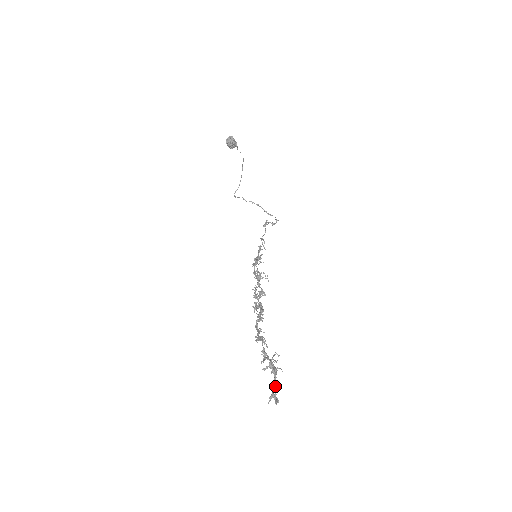
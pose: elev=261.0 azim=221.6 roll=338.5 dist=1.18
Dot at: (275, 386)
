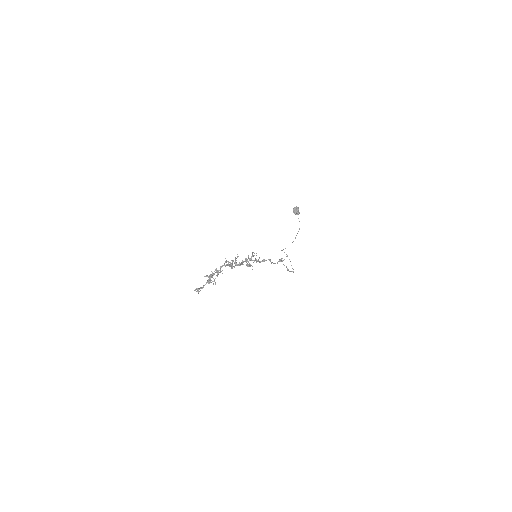
Dot at: (203, 286)
